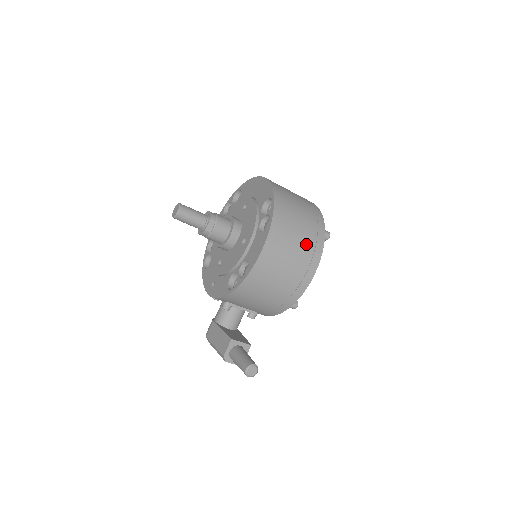
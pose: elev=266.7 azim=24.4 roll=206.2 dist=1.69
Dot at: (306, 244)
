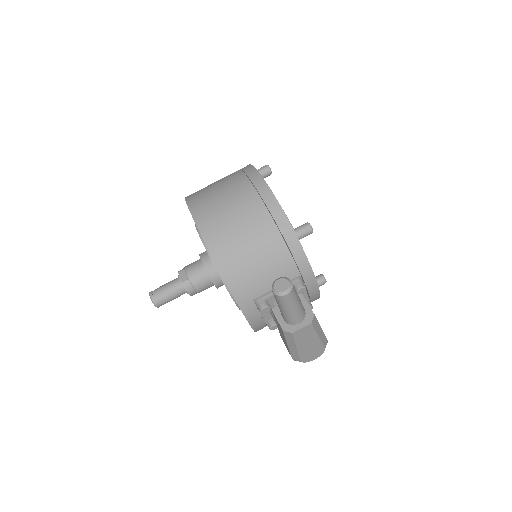
Dot at: (233, 180)
